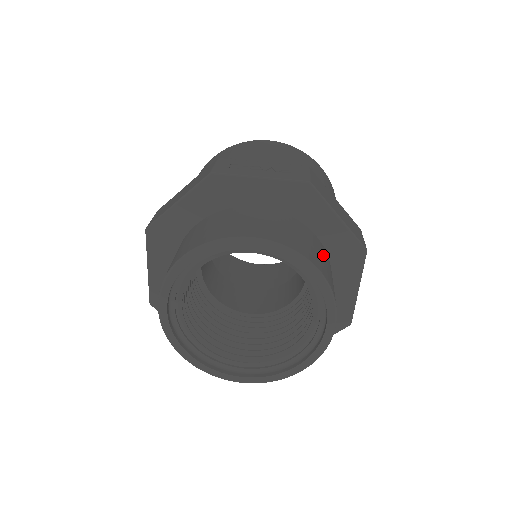
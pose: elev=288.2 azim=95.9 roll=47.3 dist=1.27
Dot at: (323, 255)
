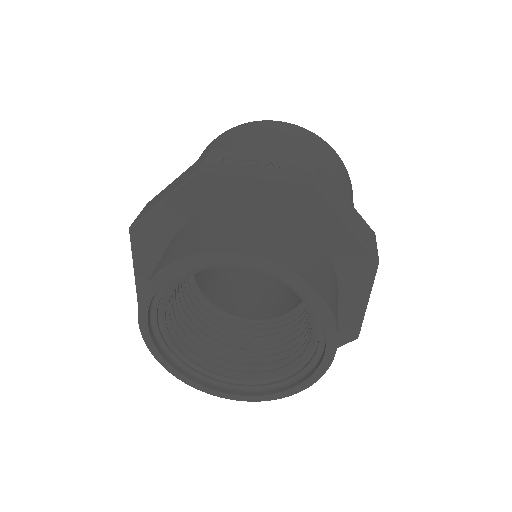
Dot at: (326, 268)
